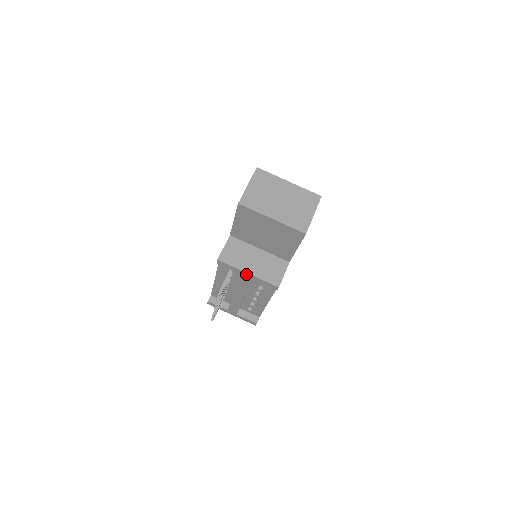
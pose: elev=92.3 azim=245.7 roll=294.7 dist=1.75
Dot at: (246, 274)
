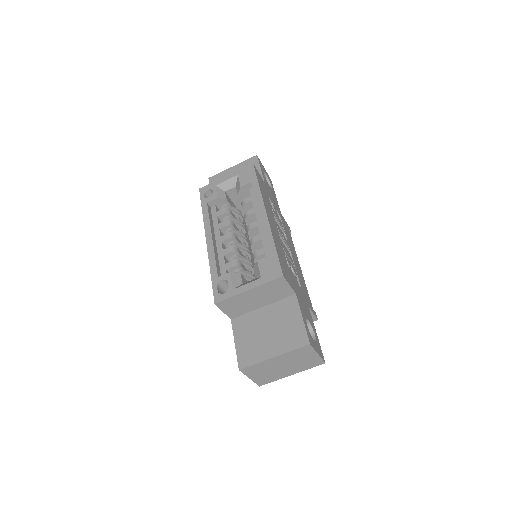
Dot at: occluded
